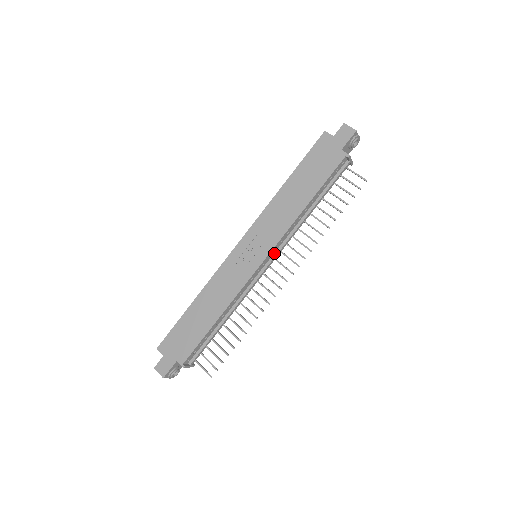
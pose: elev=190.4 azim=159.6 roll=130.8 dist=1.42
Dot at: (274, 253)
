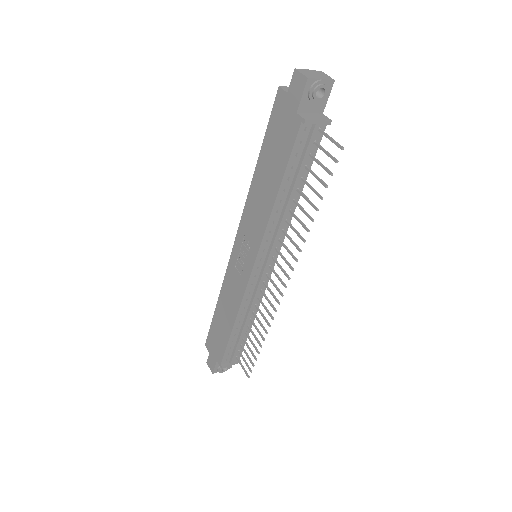
Dot at: (266, 255)
